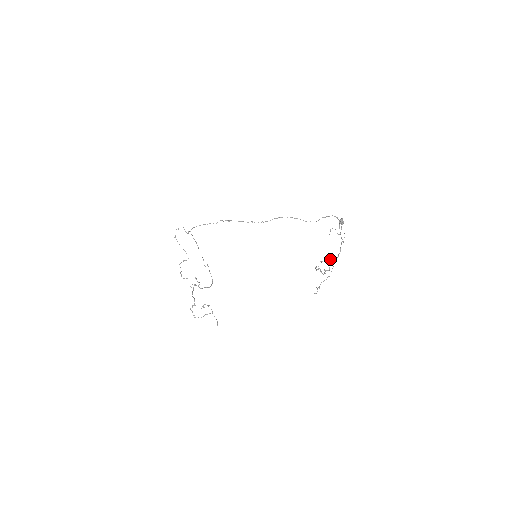
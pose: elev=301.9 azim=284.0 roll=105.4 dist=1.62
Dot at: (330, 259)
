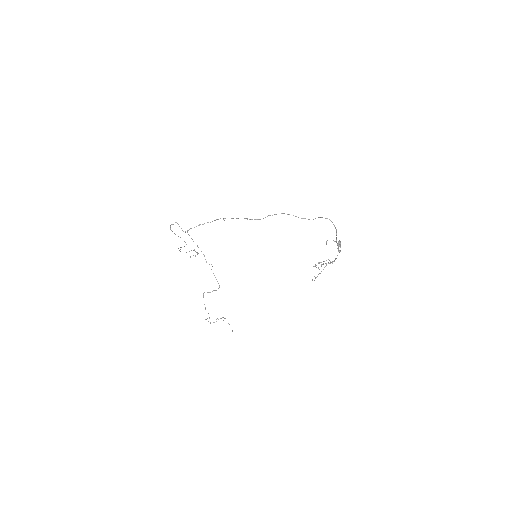
Dot at: occluded
